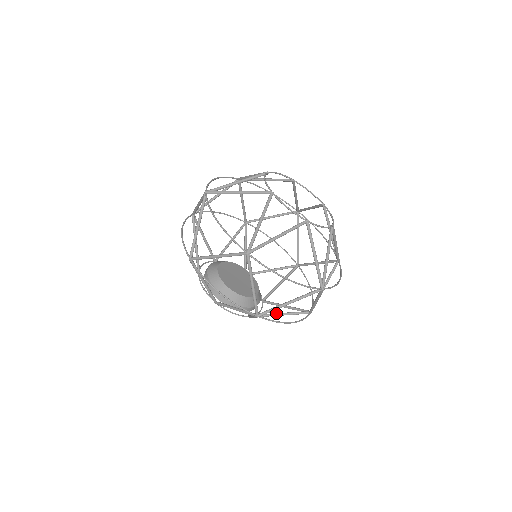
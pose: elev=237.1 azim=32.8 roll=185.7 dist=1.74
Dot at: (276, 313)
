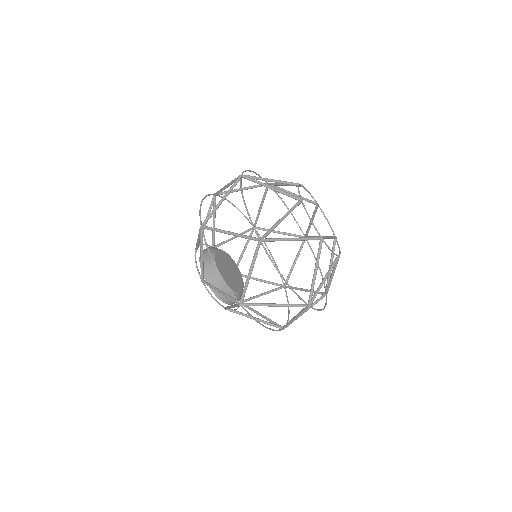
Dot at: (261, 294)
